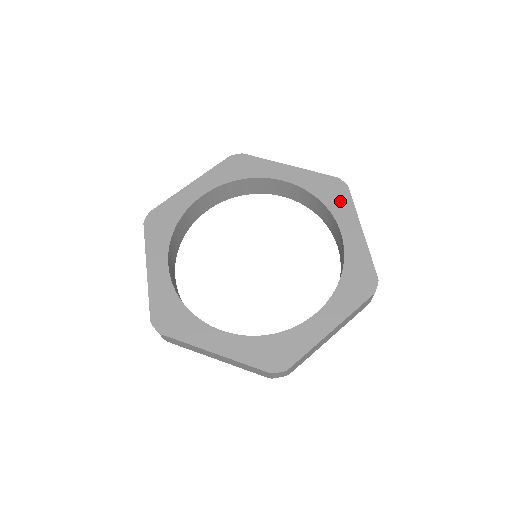
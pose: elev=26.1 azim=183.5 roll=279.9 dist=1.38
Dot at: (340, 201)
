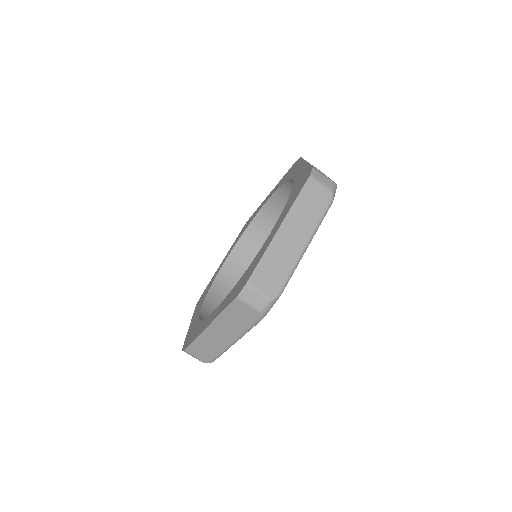
Dot at: (253, 216)
